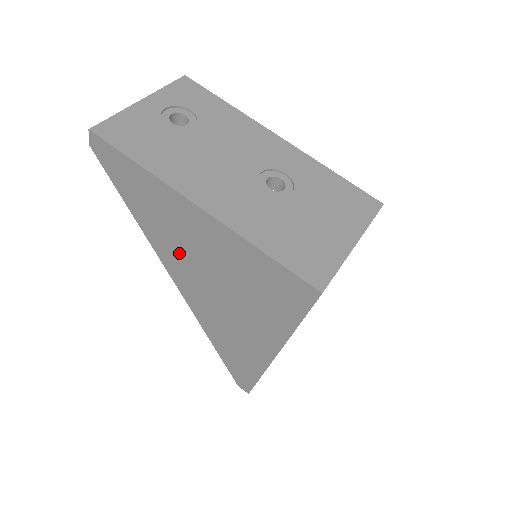
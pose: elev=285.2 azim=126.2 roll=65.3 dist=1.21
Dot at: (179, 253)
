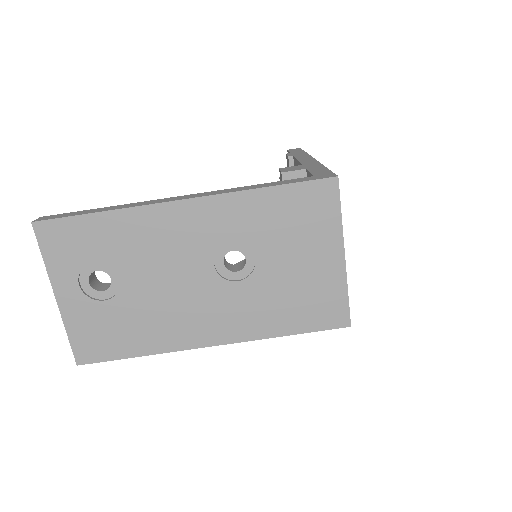
Dot at: occluded
